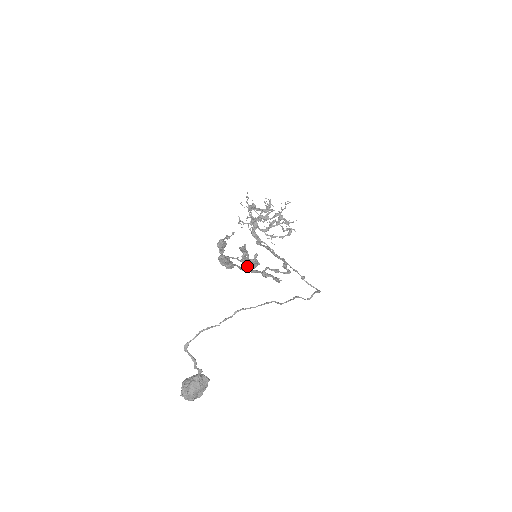
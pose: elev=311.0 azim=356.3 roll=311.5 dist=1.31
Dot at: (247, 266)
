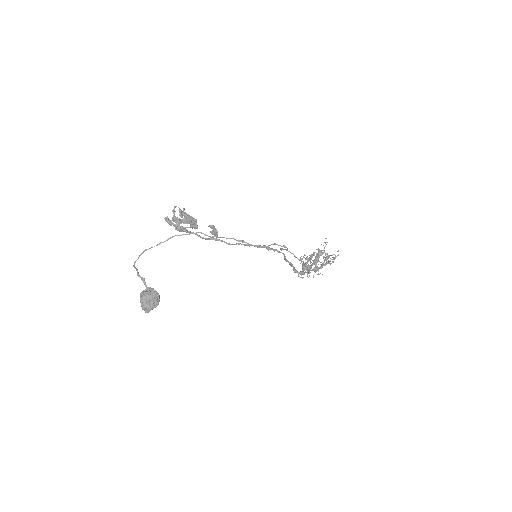
Dot at: (184, 221)
